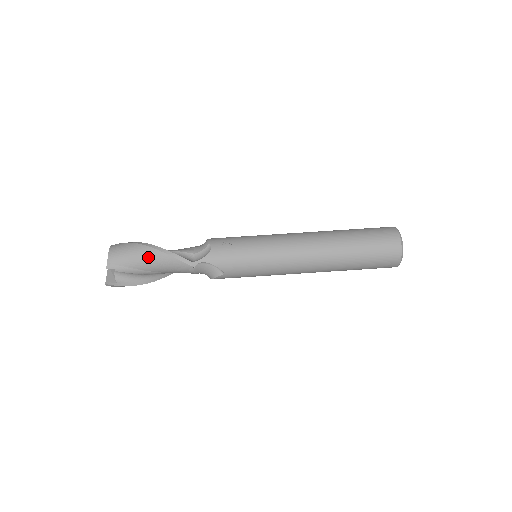
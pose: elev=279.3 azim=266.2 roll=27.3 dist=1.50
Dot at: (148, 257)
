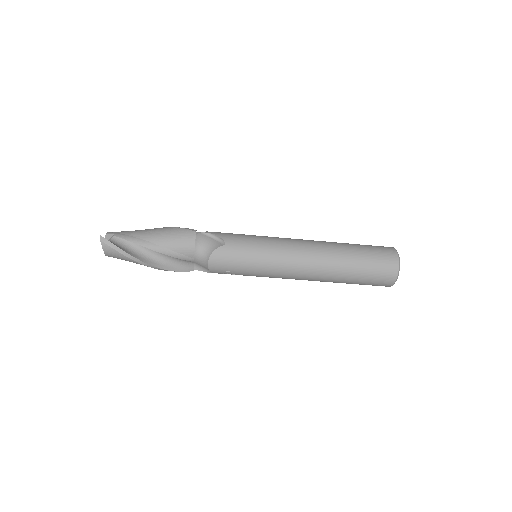
Dot at: occluded
